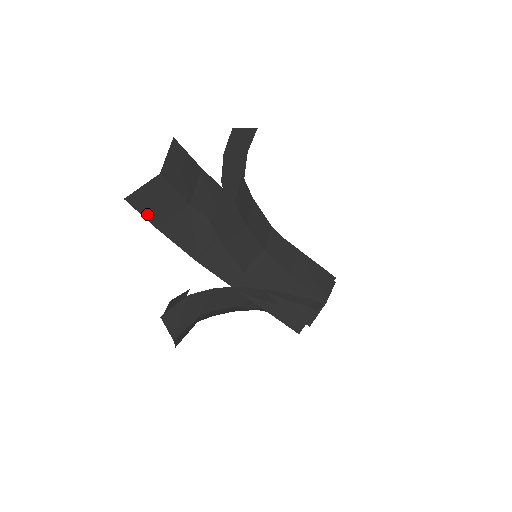
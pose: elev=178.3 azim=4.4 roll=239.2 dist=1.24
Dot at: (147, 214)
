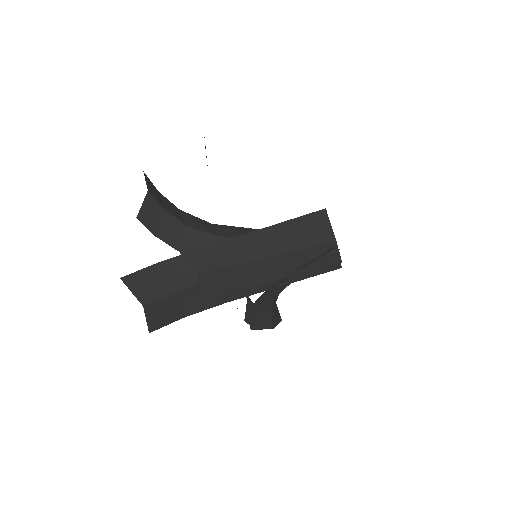
Dot at: (169, 321)
